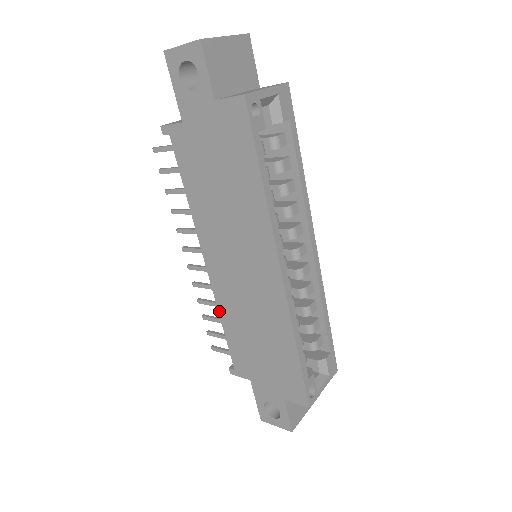
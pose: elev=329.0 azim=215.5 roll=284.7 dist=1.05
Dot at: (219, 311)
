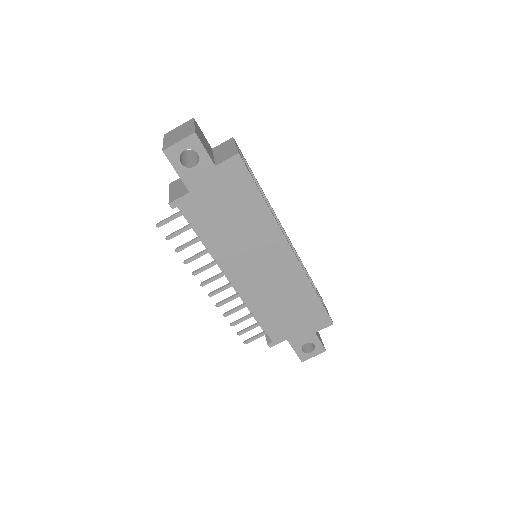
Dot at: (250, 308)
